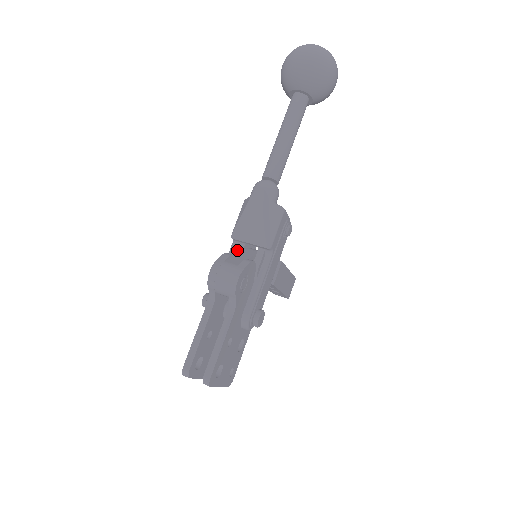
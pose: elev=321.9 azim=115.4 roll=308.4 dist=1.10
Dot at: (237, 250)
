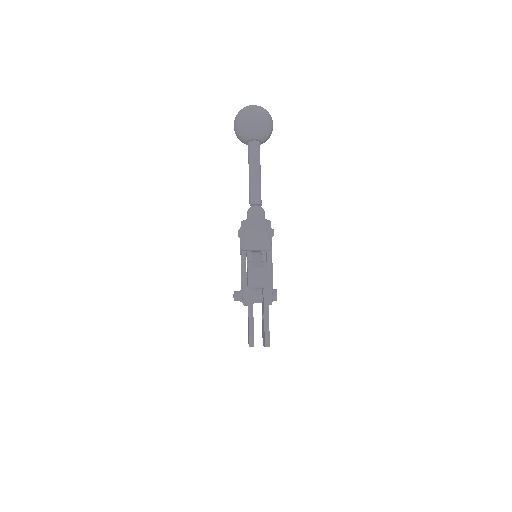
Dot at: (247, 257)
